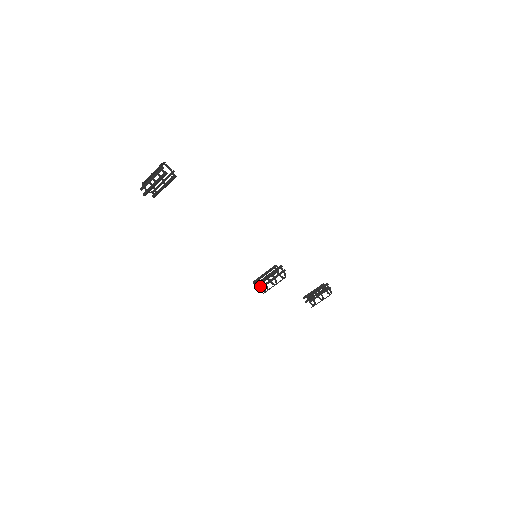
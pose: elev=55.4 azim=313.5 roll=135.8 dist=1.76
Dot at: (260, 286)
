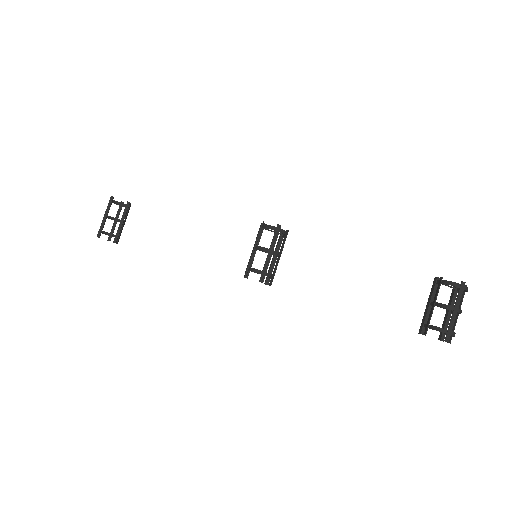
Dot at: (249, 268)
